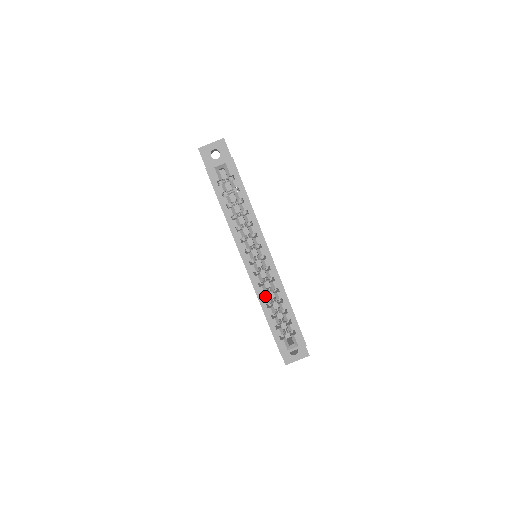
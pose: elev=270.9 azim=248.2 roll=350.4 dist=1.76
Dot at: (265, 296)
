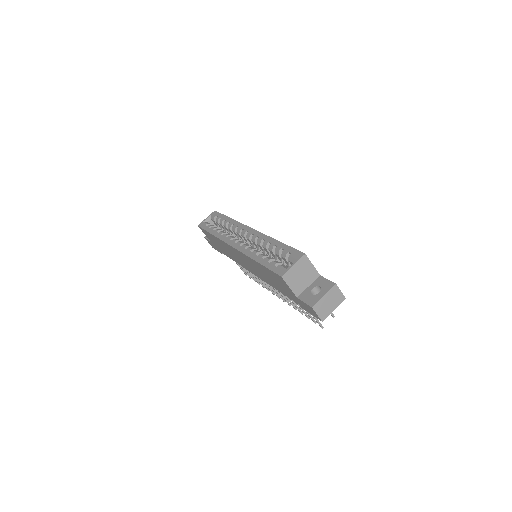
Dot at: occluded
